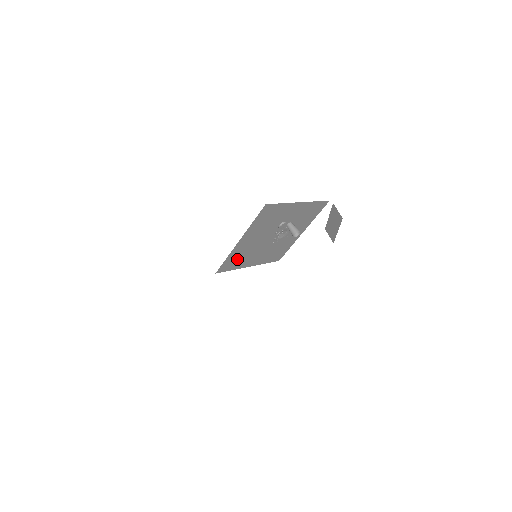
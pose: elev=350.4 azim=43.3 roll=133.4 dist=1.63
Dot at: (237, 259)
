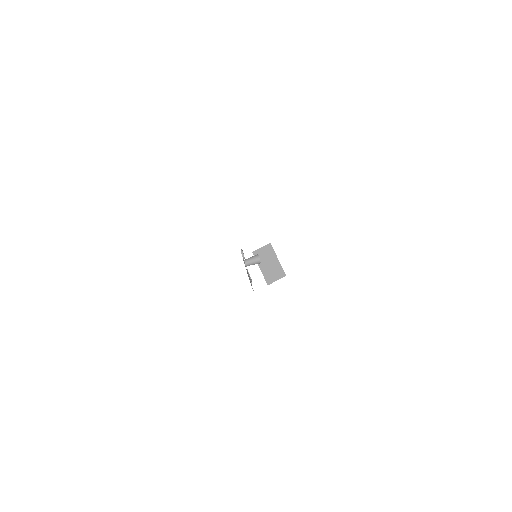
Dot at: occluded
